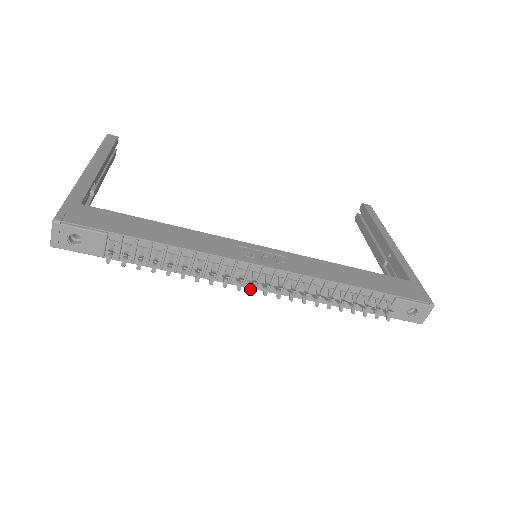
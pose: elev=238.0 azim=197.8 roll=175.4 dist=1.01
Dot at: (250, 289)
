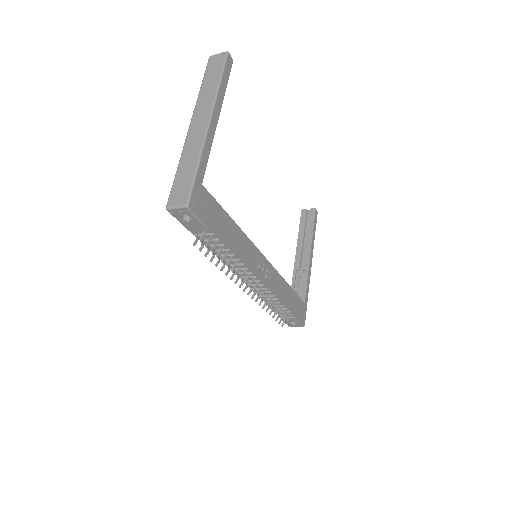
Dot at: (245, 289)
